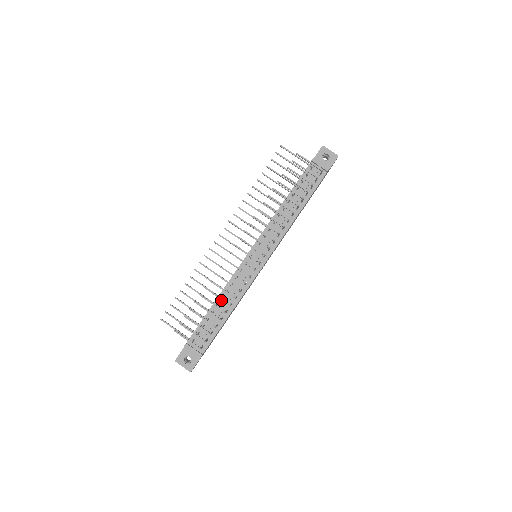
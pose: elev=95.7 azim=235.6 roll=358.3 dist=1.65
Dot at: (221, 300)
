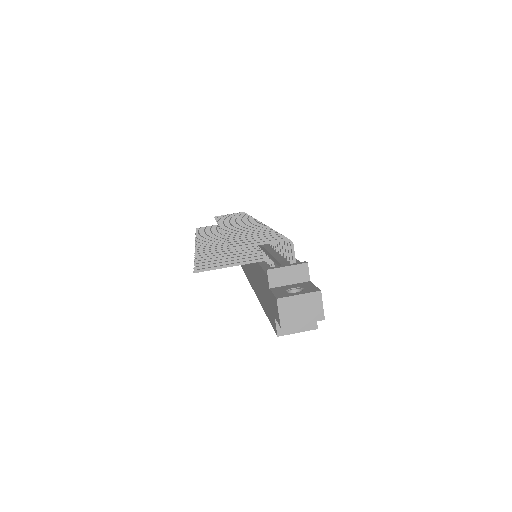
Dot at: occluded
